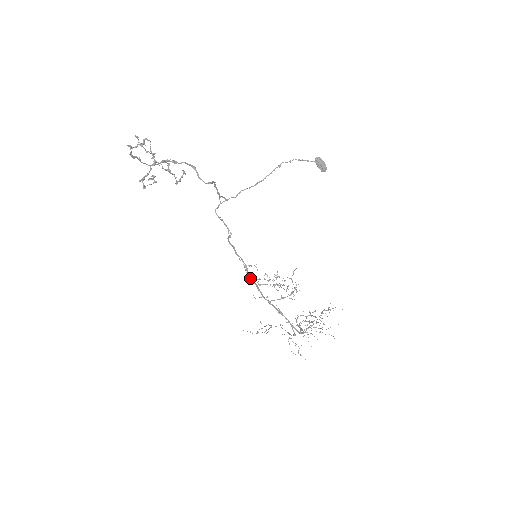
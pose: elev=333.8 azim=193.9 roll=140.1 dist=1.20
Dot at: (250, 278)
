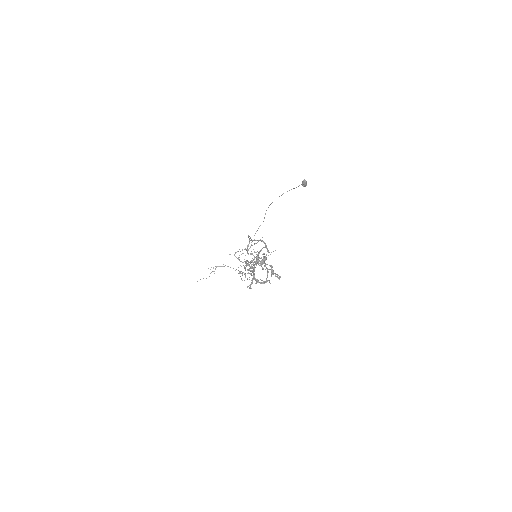
Dot at: (245, 267)
